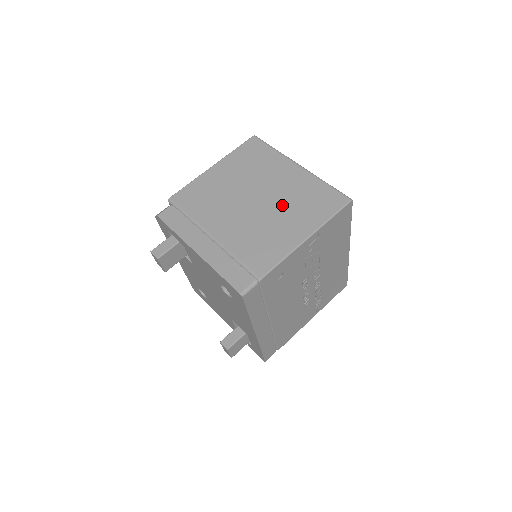
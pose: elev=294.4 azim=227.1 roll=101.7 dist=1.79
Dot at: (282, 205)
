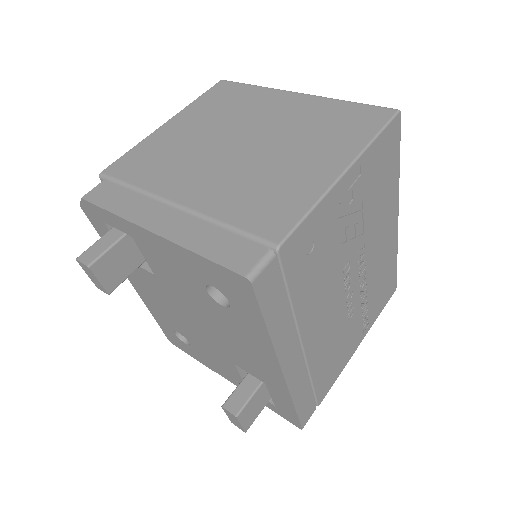
Dot at: (287, 140)
